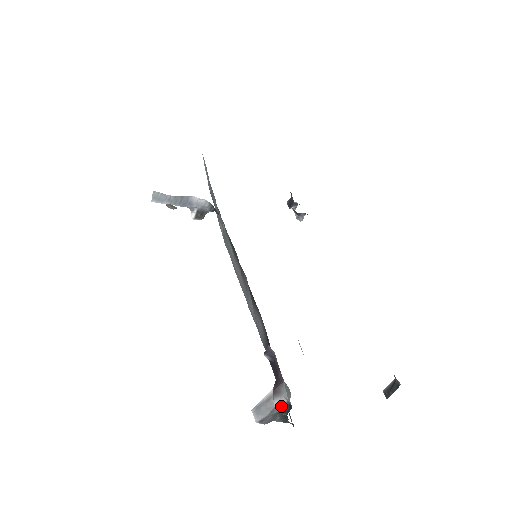
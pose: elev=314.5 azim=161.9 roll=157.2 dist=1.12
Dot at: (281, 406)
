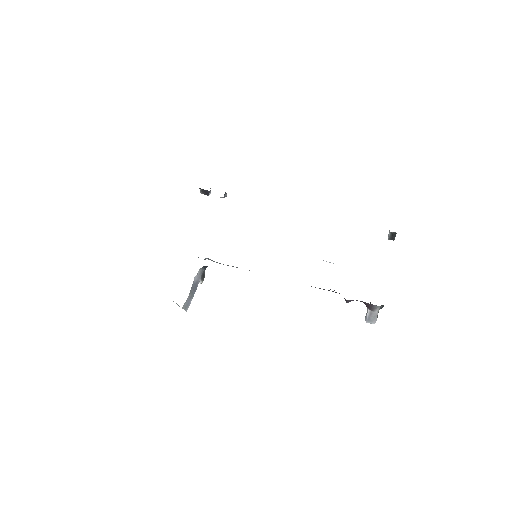
Dot at: occluded
